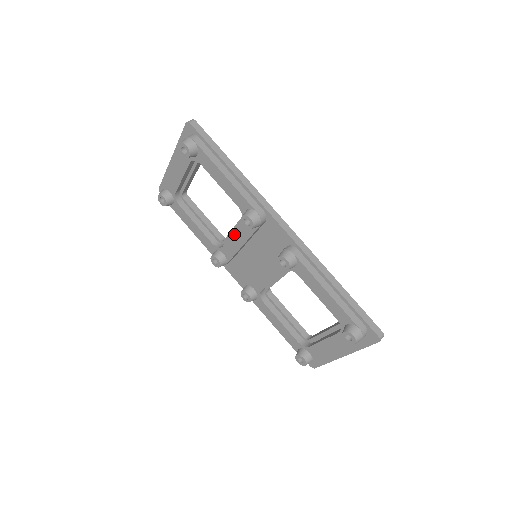
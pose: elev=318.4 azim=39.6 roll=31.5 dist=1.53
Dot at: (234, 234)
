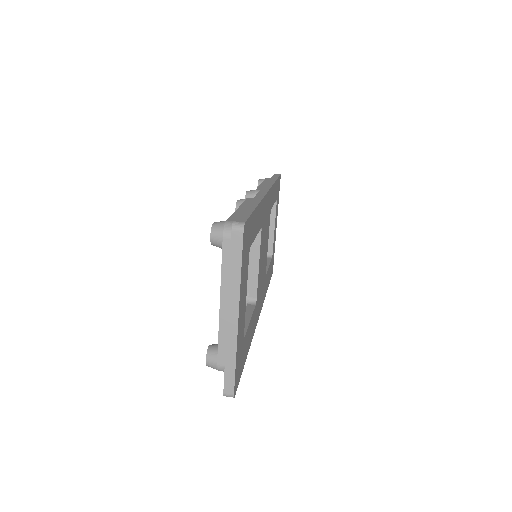
Dot at: occluded
